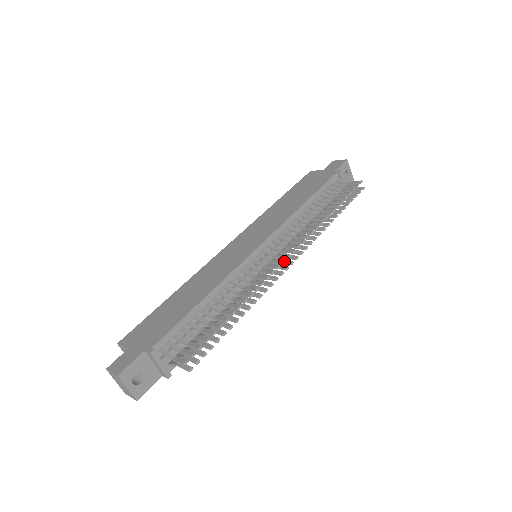
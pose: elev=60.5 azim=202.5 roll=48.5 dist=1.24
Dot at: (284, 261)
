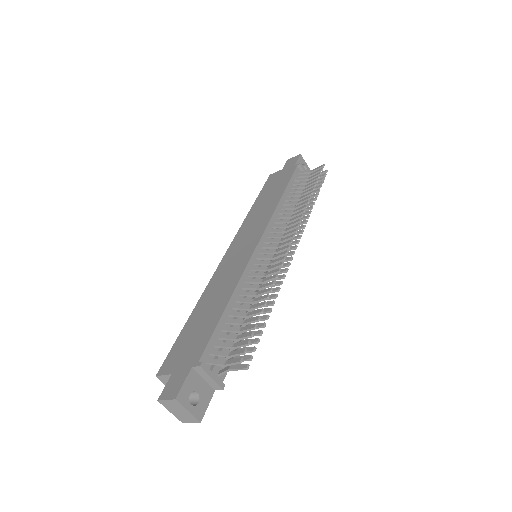
Dot at: (289, 246)
